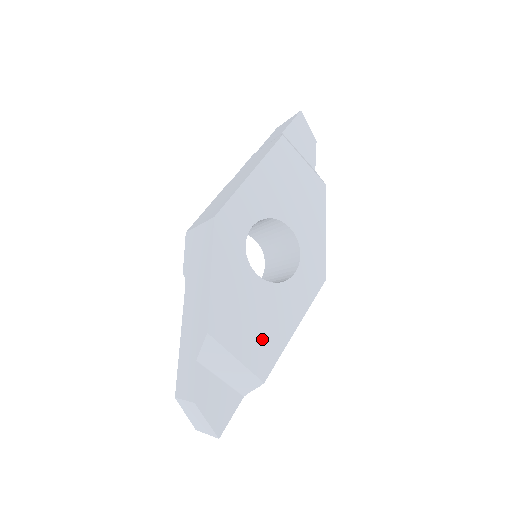
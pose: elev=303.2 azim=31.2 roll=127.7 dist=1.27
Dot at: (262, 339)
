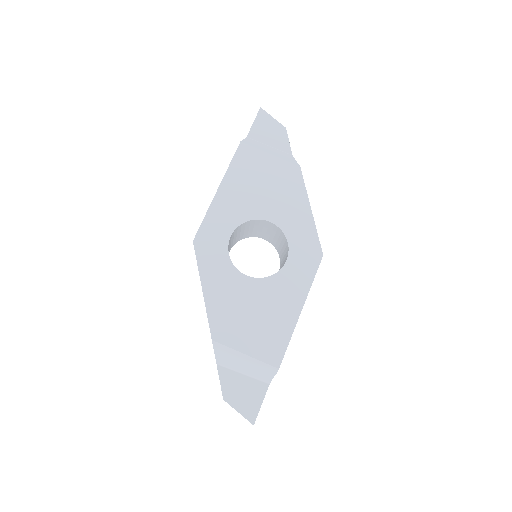
Dot at: (267, 331)
